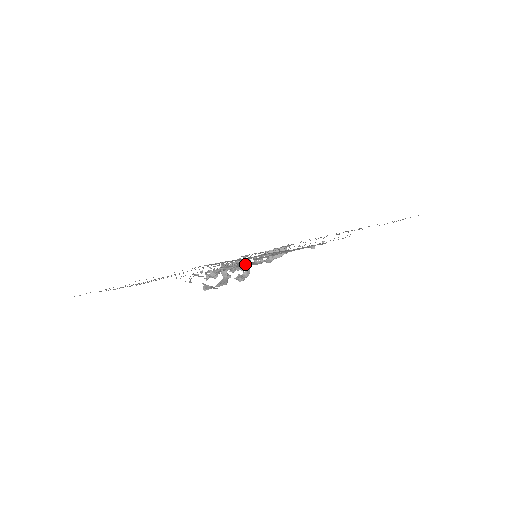
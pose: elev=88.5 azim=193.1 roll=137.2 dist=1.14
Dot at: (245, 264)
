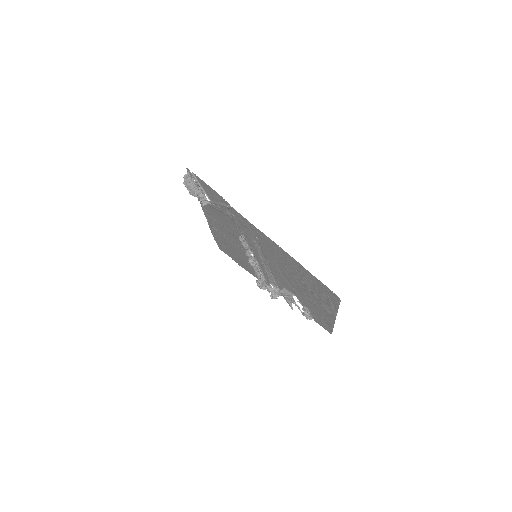
Dot at: (189, 170)
